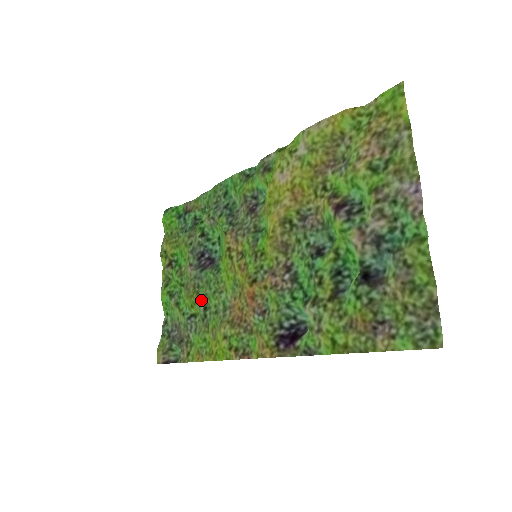
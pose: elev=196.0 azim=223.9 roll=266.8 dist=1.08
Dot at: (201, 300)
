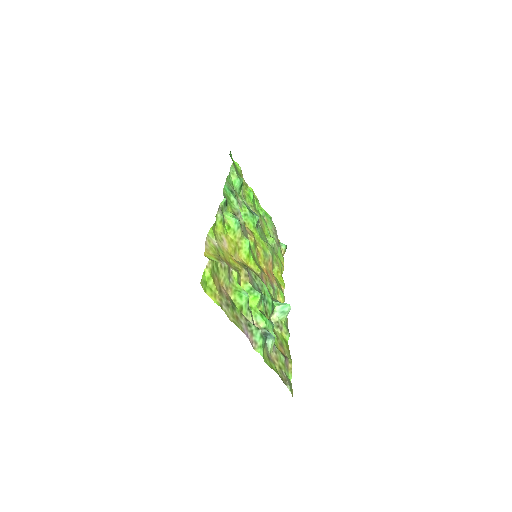
Dot at: (266, 239)
